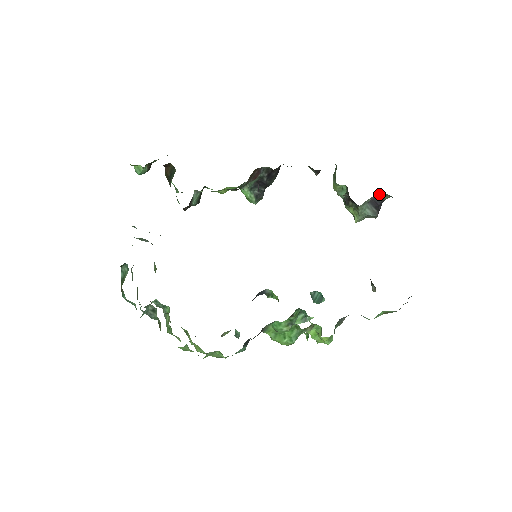
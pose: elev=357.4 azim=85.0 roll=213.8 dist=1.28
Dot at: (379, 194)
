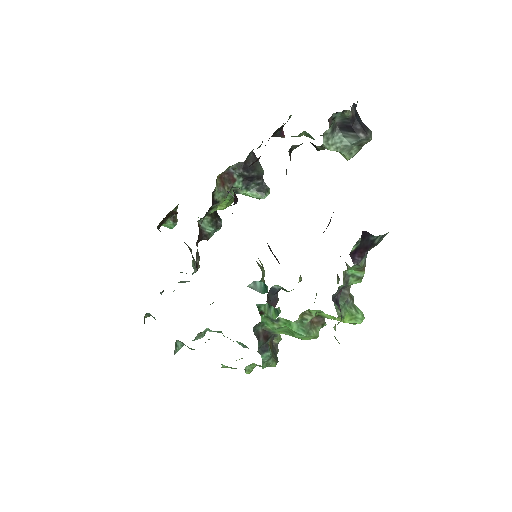
Dot at: occluded
